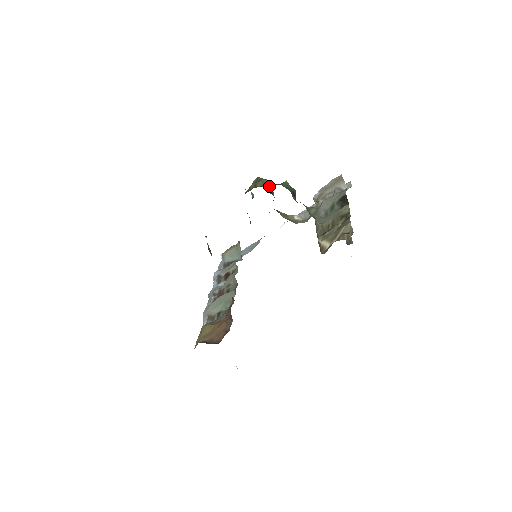
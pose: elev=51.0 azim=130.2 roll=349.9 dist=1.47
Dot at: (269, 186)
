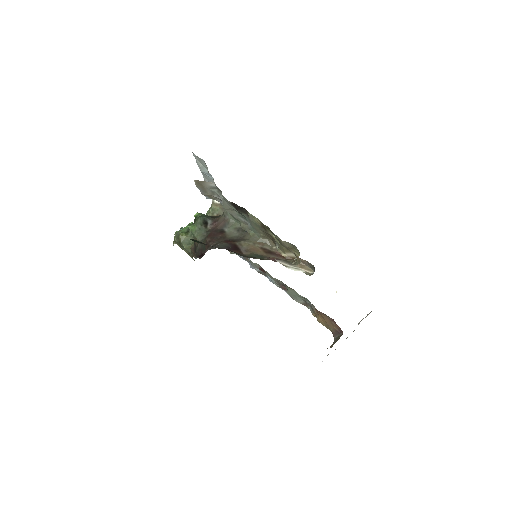
Dot at: (187, 235)
